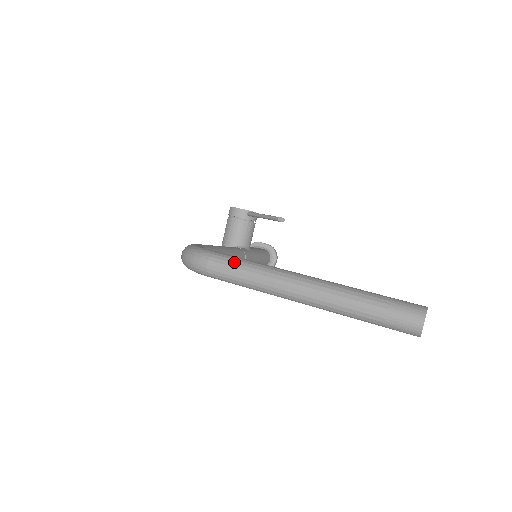
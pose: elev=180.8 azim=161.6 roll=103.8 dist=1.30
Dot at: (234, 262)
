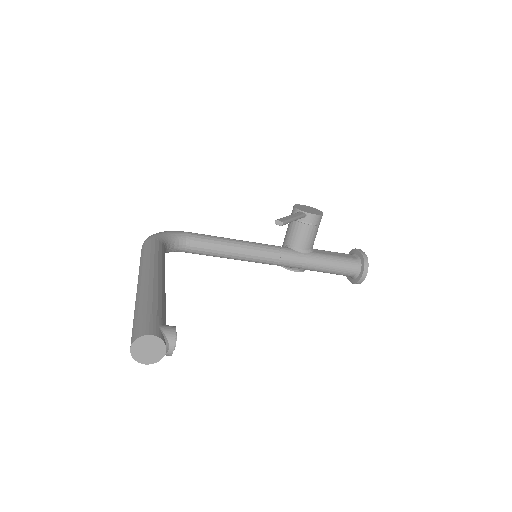
Dot at: (145, 249)
